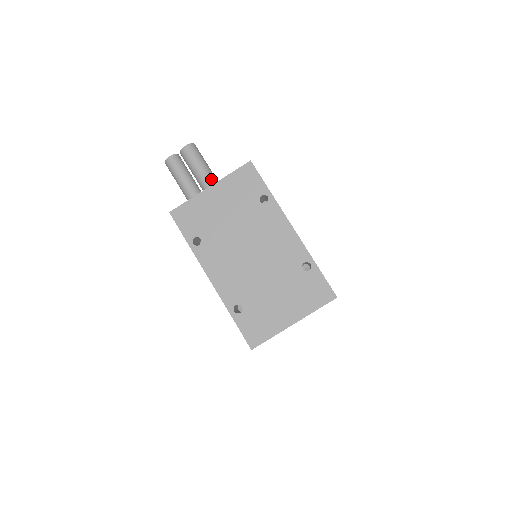
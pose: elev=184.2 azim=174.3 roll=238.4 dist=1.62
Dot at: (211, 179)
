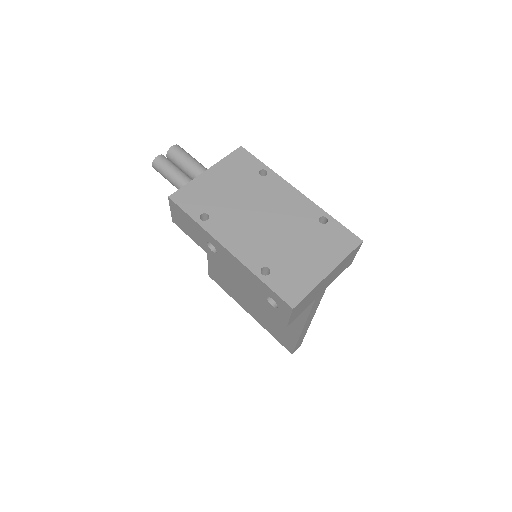
Dot at: (204, 168)
